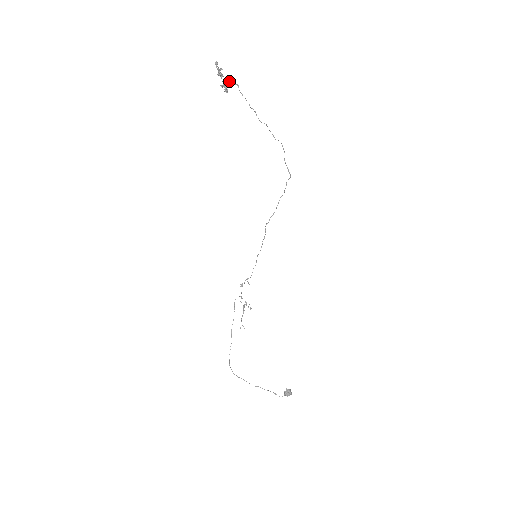
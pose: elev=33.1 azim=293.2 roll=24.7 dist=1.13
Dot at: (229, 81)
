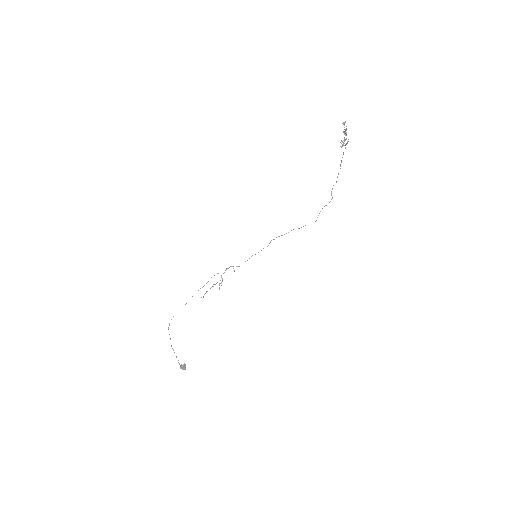
Dot at: occluded
